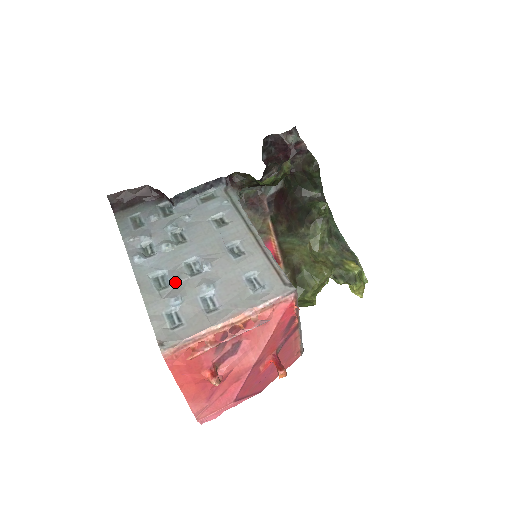
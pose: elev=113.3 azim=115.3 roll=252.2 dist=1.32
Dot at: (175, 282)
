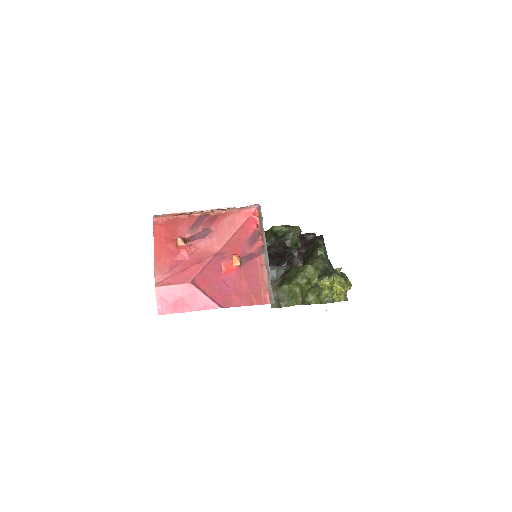
Dot at: occluded
